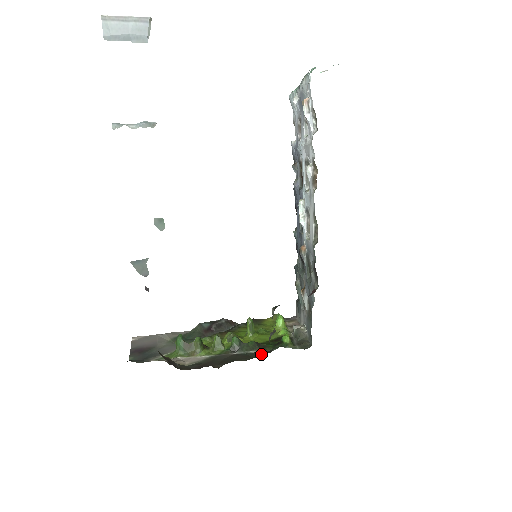
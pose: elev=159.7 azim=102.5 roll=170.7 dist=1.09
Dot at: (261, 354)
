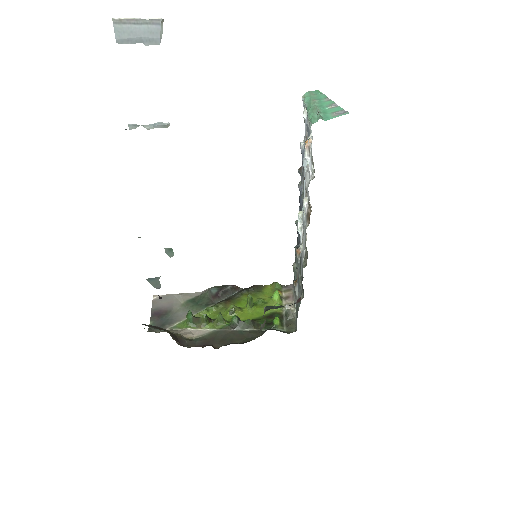
Dot at: (253, 336)
